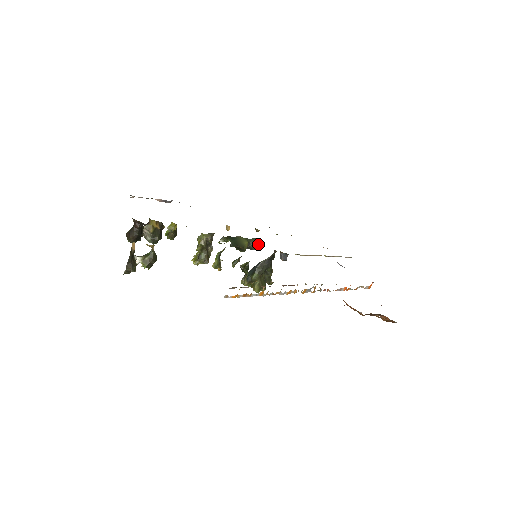
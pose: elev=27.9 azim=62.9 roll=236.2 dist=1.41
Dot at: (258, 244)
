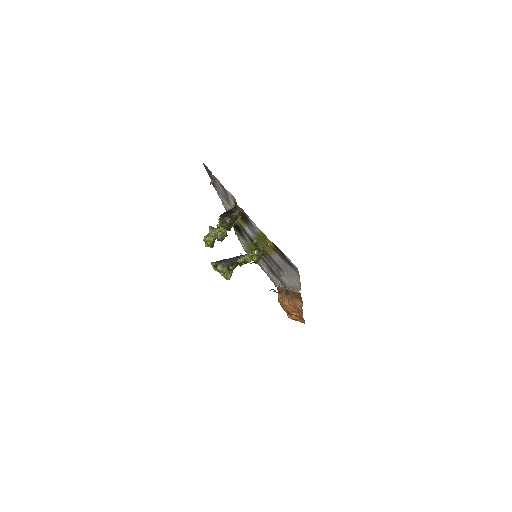
Dot at: (225, 236)
